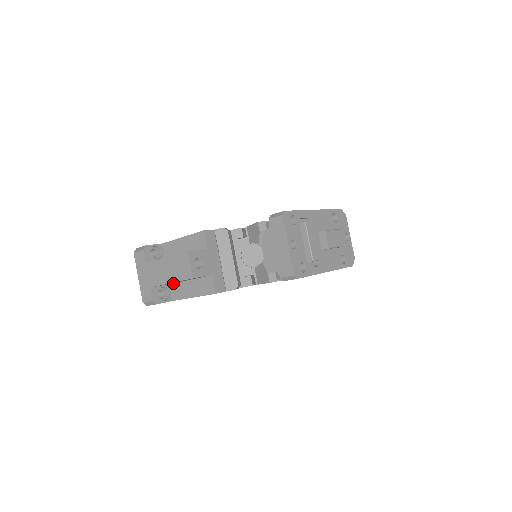
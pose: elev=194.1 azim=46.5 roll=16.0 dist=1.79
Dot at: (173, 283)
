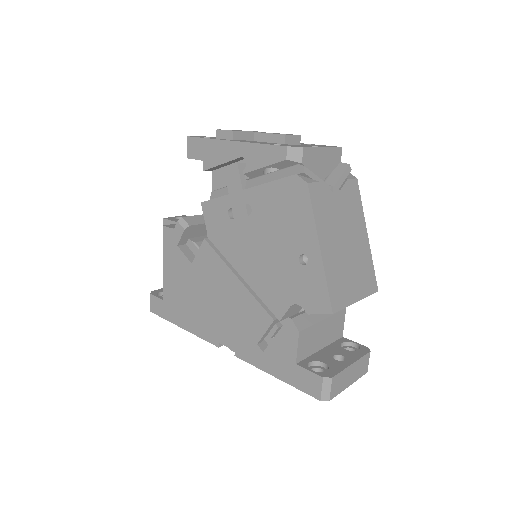
Dot at: occluded
